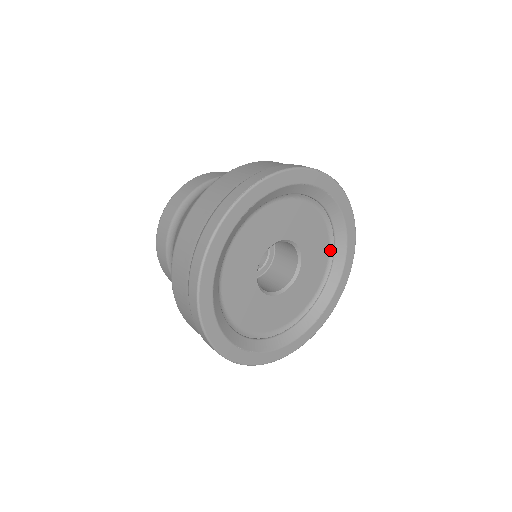
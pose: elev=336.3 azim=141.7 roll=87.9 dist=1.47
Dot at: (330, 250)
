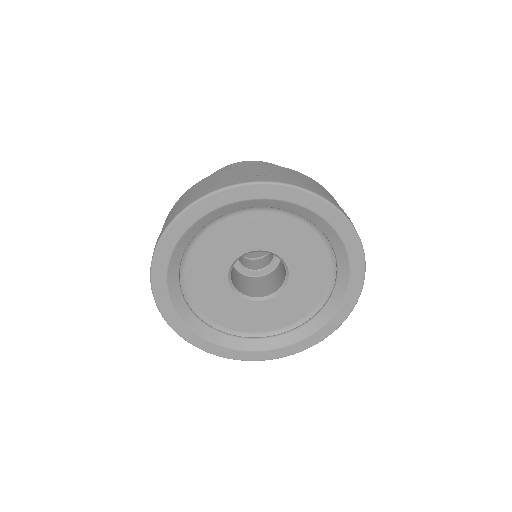
Dot at: (300, 218)
